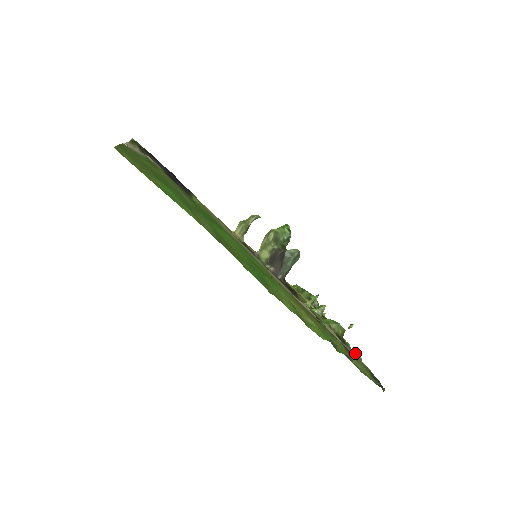
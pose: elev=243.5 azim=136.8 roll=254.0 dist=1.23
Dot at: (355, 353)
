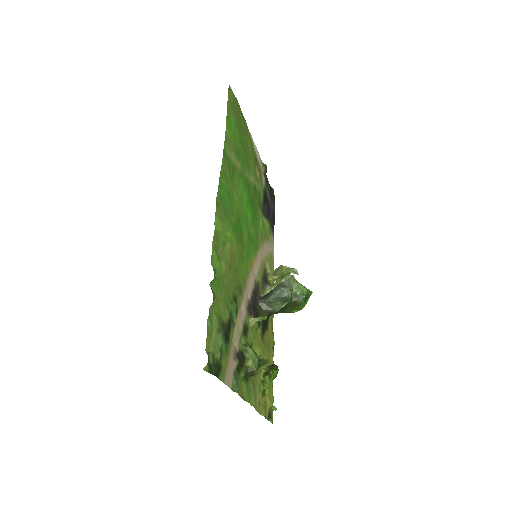
Dot at: (238, 382)
